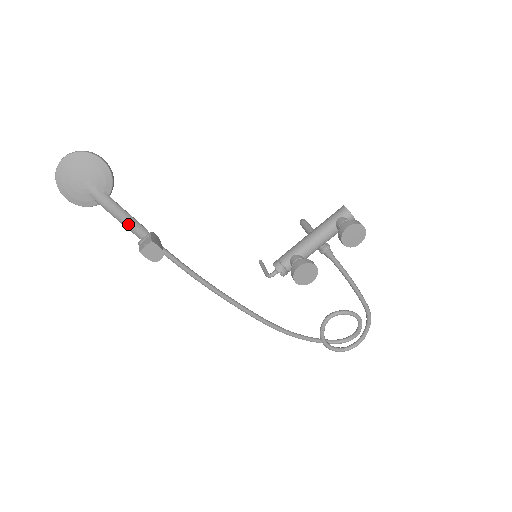
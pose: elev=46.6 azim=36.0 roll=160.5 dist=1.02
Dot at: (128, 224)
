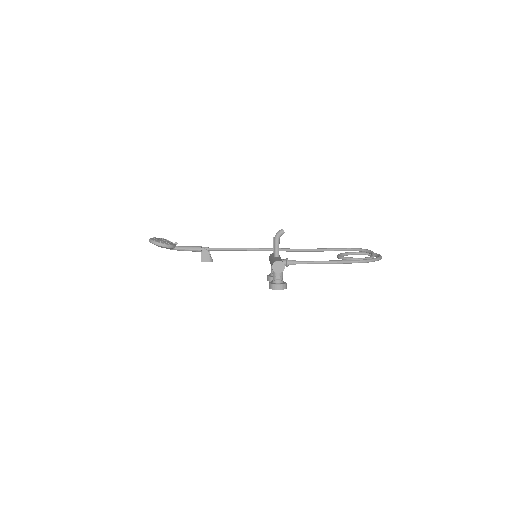
Dot at: occluded
